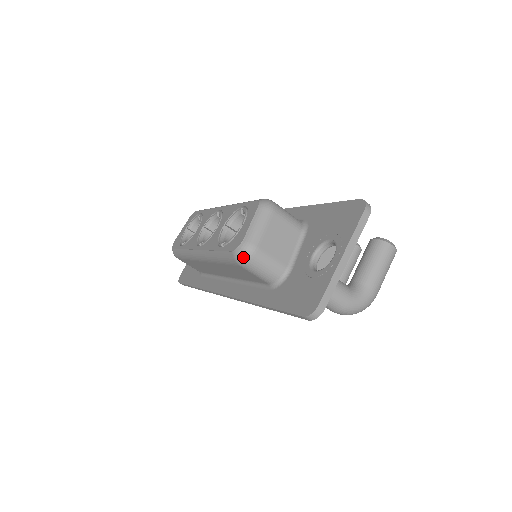
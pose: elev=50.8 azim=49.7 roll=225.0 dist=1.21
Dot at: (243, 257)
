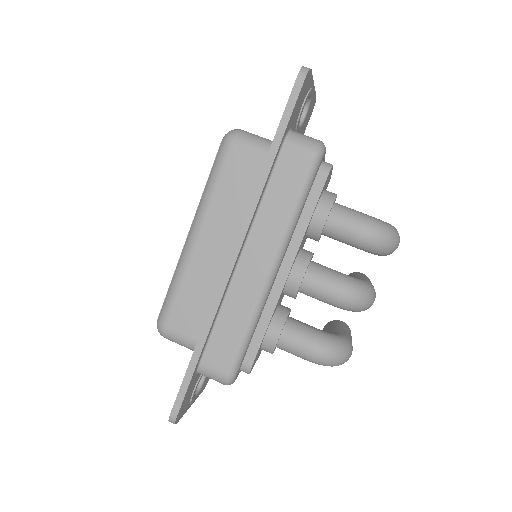
Dot at: (232, 132)
